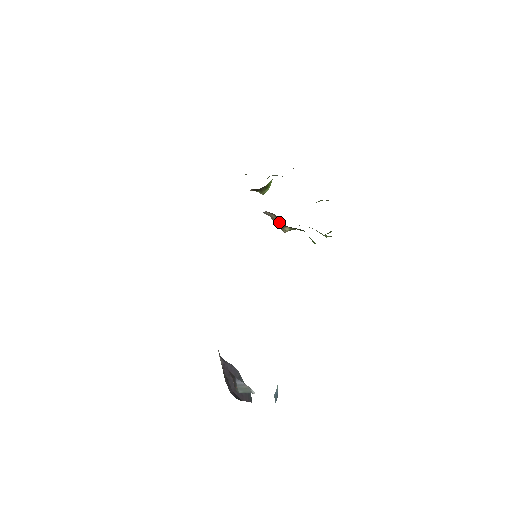
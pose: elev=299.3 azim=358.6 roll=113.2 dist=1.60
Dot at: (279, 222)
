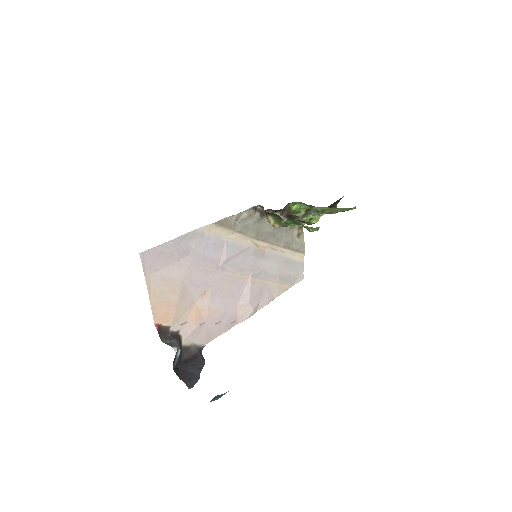
Dot at: (266, 214)
